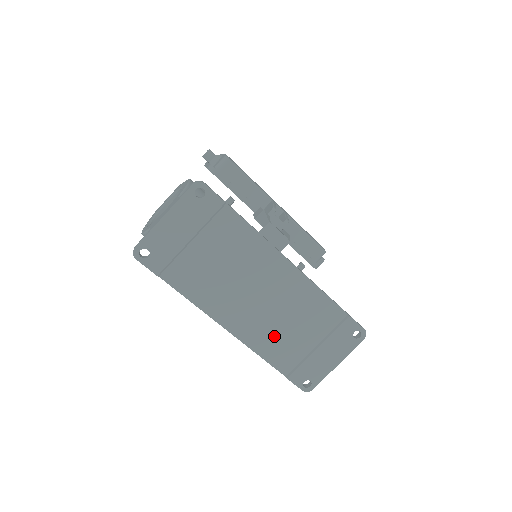
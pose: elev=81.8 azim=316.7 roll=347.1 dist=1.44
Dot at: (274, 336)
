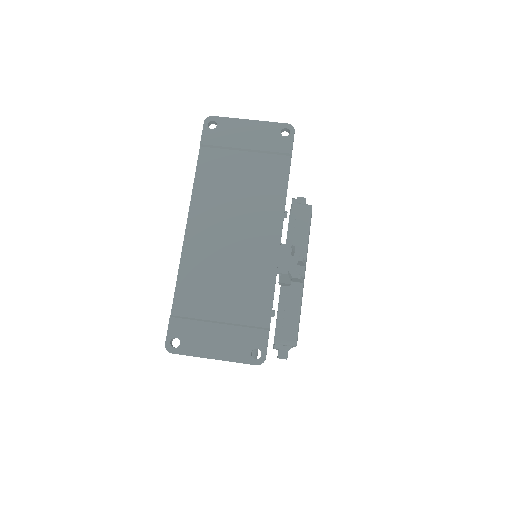
Dot at: (205, 274)
